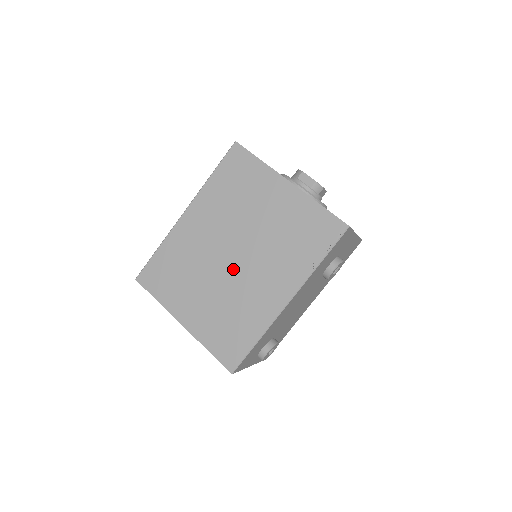
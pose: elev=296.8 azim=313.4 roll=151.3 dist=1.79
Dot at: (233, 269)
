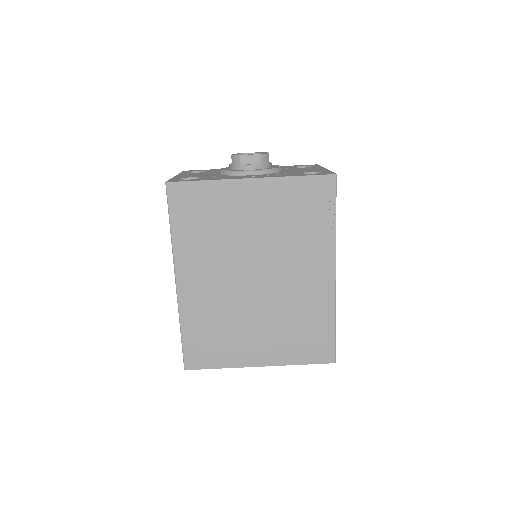
Dot at: (266, 289)
